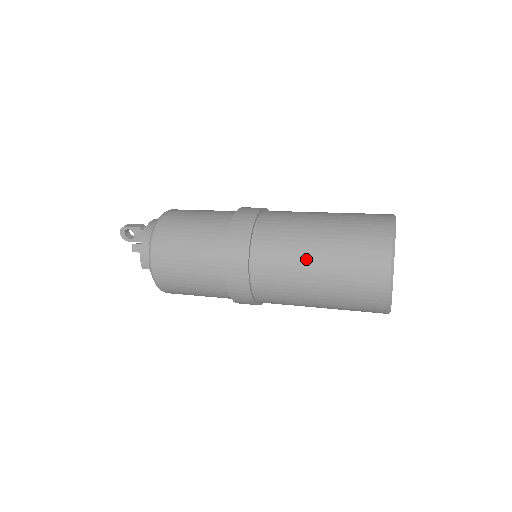
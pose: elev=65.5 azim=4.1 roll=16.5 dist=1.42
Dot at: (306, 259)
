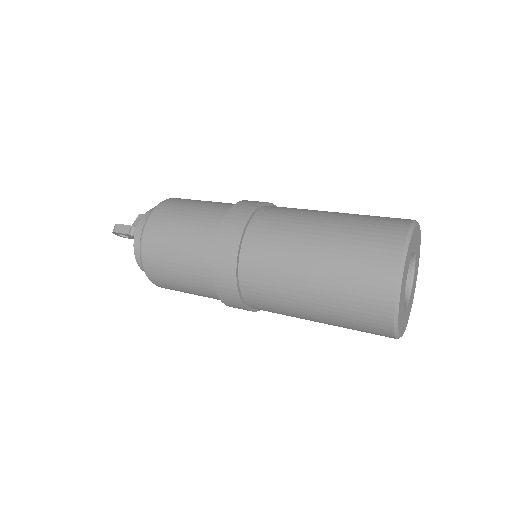
Dot at: (300, 309)
